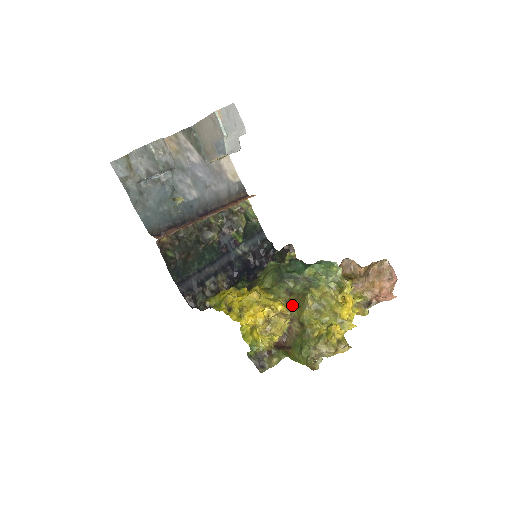
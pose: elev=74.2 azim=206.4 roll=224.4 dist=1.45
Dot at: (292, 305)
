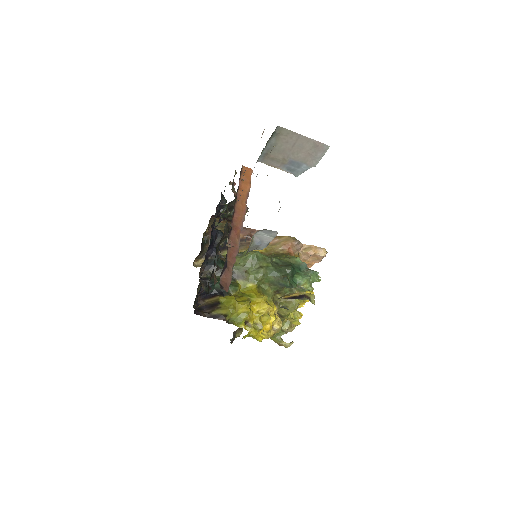
Dot at: (278, 303)
